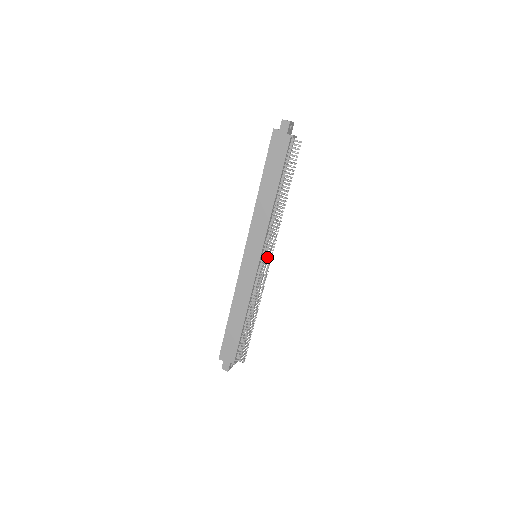
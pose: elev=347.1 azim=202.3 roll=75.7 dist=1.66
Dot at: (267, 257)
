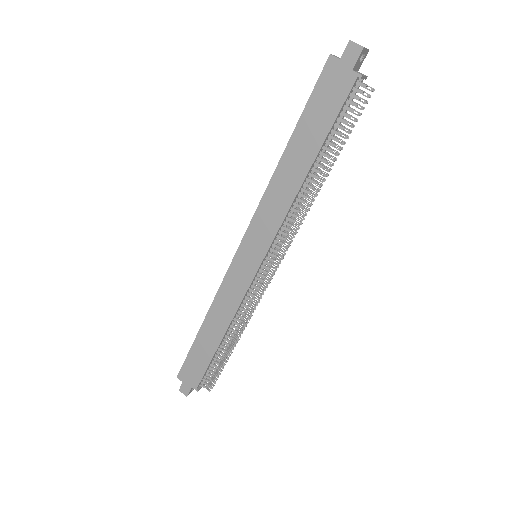
Dot at: (273, 262)
